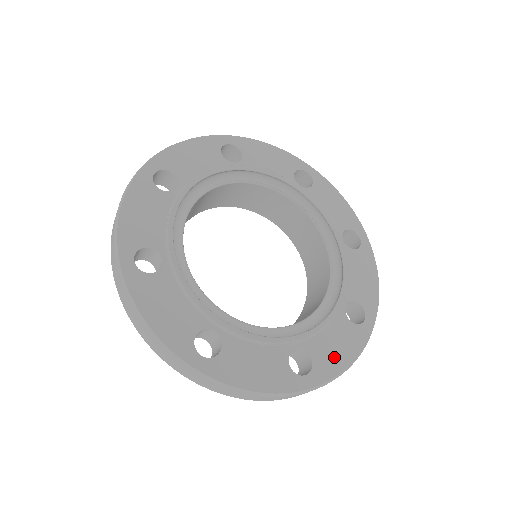
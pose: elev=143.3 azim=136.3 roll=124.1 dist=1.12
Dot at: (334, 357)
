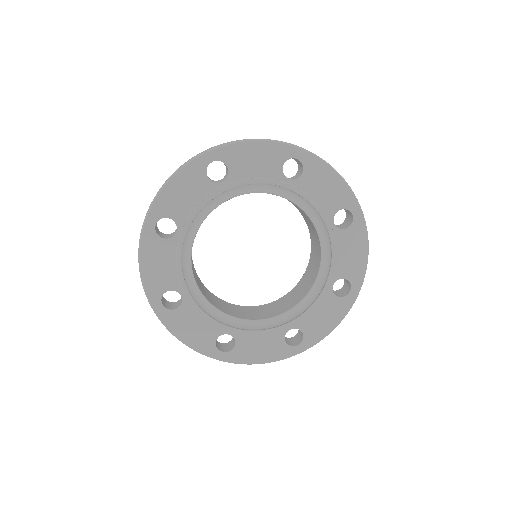
Dot at: (252, 353)
